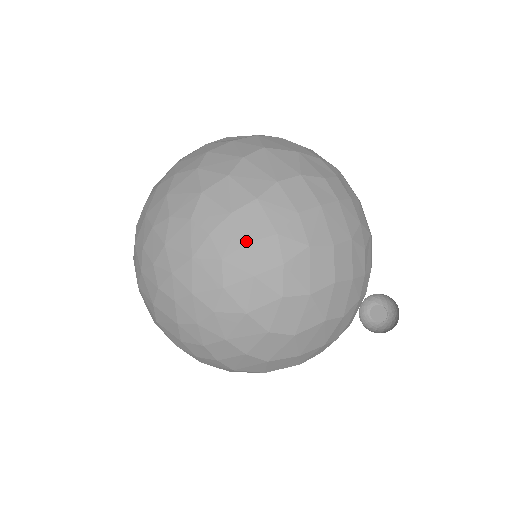
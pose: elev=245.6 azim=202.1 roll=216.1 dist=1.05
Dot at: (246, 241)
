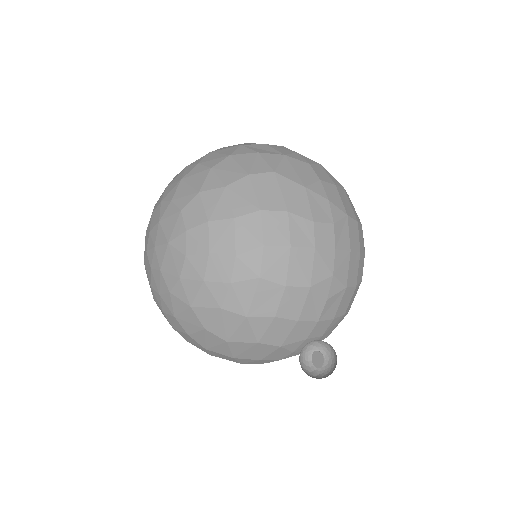
Dot at: (208, 250)
